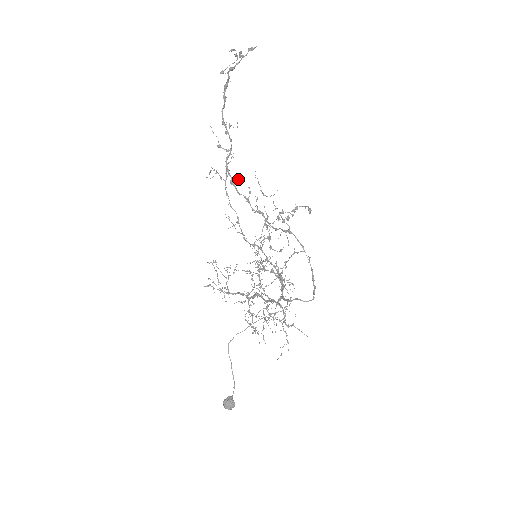
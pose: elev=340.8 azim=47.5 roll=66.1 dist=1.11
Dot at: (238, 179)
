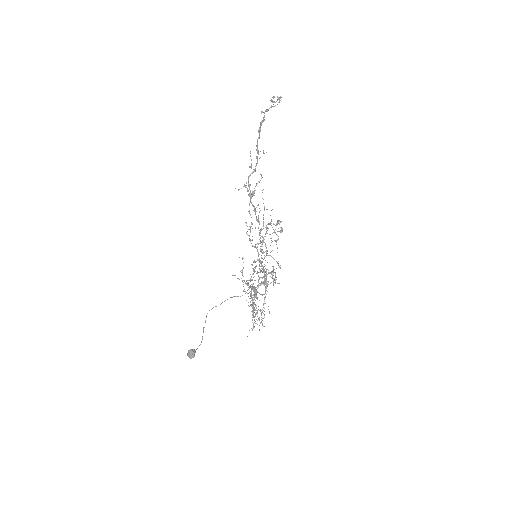
Dot at: occluded
